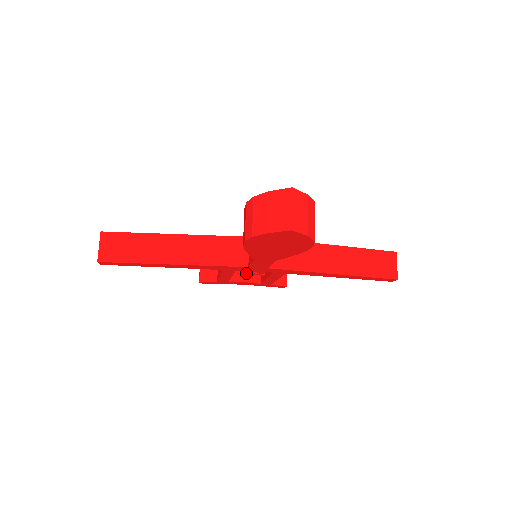
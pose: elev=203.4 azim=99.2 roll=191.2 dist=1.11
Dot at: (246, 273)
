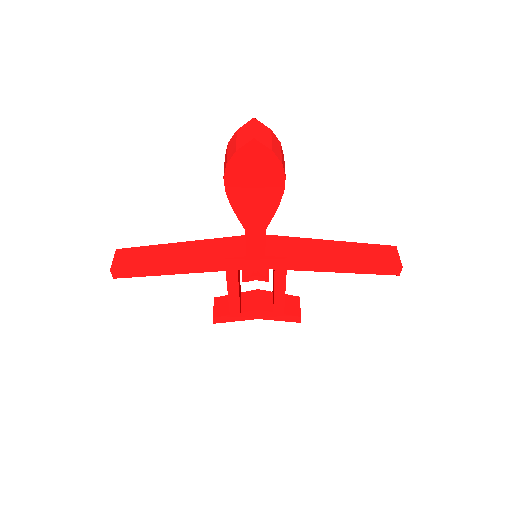
Dot at: (250, 278)
